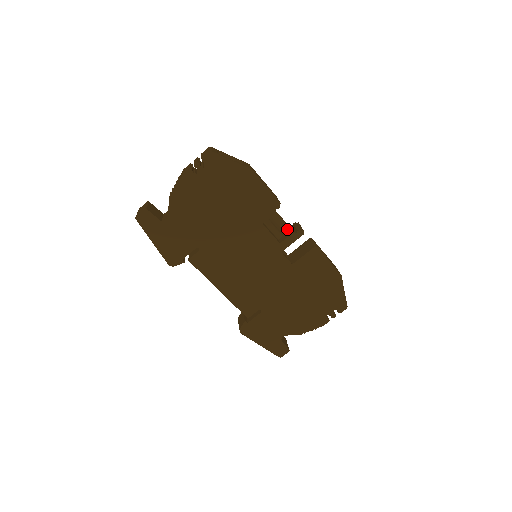
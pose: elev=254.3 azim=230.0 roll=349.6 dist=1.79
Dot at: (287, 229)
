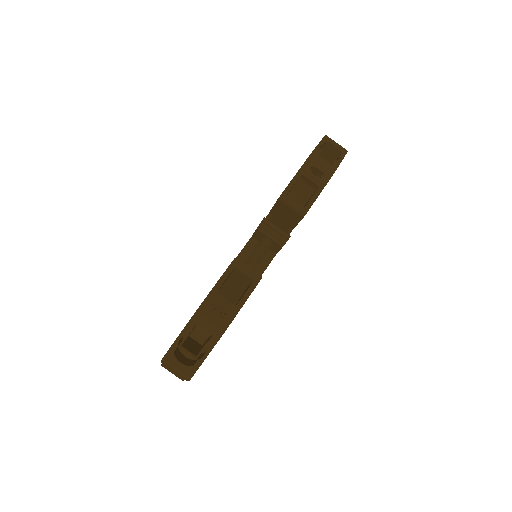
Dot at: (268, 245)
